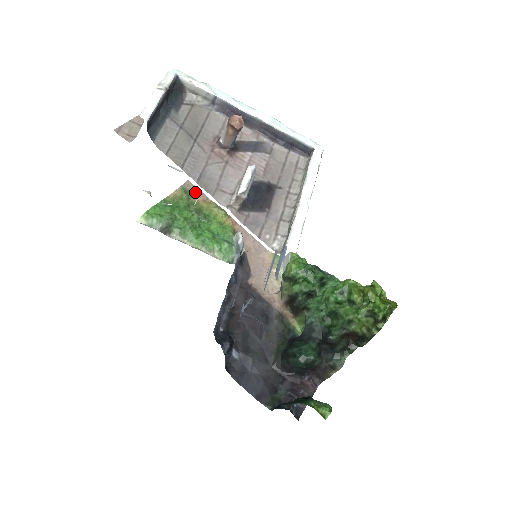
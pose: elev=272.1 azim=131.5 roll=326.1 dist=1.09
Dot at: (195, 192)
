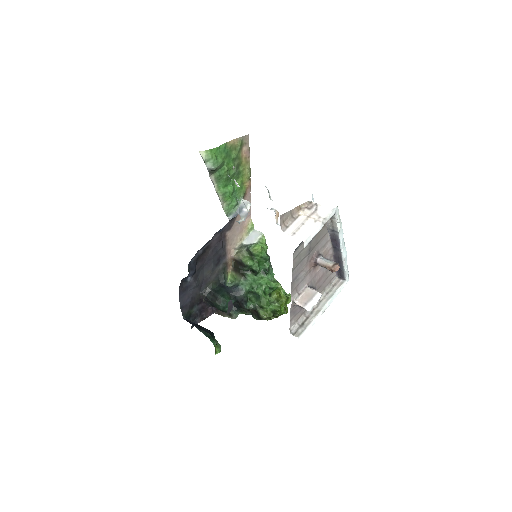
Dot at: (246, 147)
